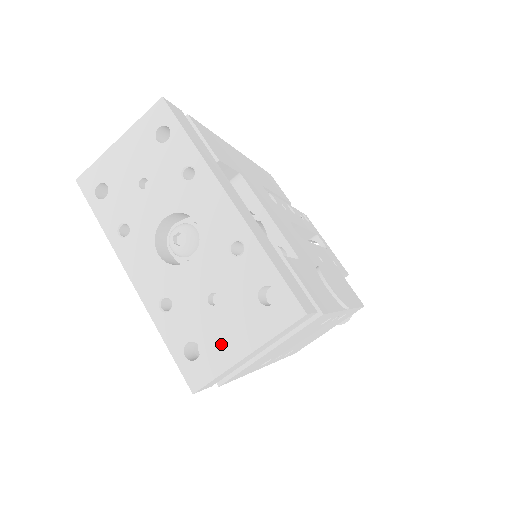
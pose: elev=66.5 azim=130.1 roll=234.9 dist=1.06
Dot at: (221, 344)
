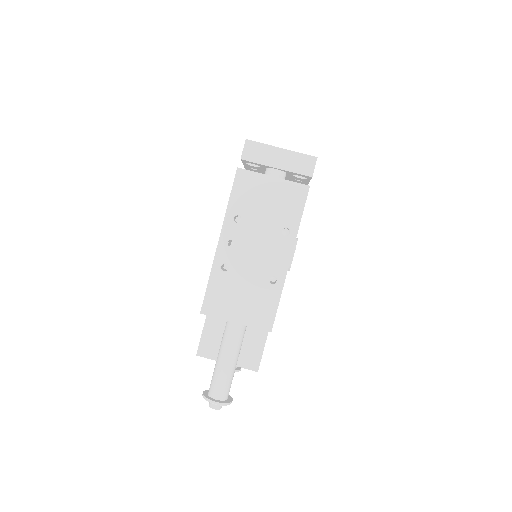
Dot at: occluded
